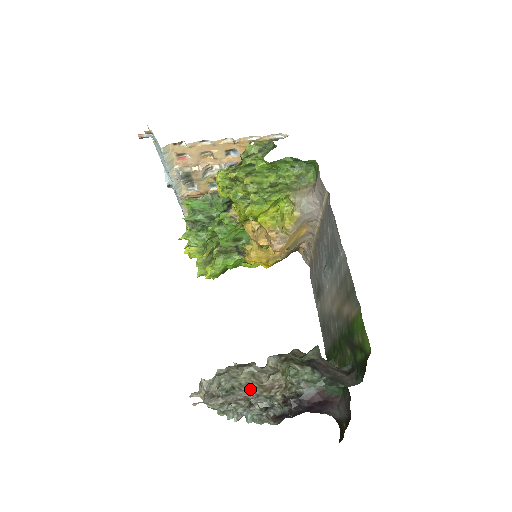
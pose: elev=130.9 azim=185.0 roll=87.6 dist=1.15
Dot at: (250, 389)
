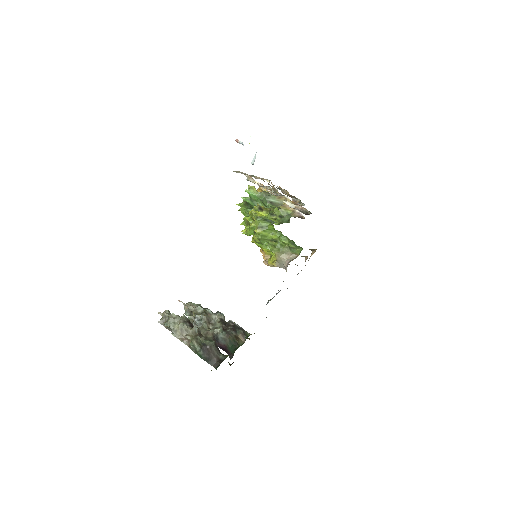
Dot at: (175, 334)
